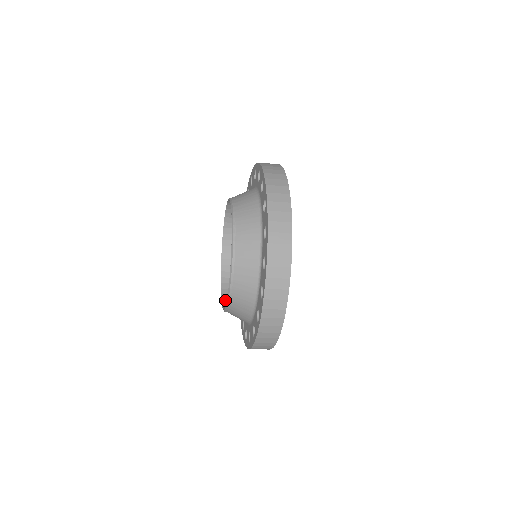
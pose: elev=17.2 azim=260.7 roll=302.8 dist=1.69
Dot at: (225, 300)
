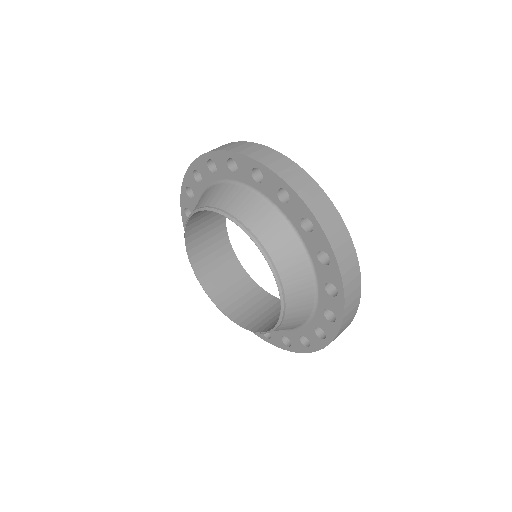
Dot at: (204, 282)
